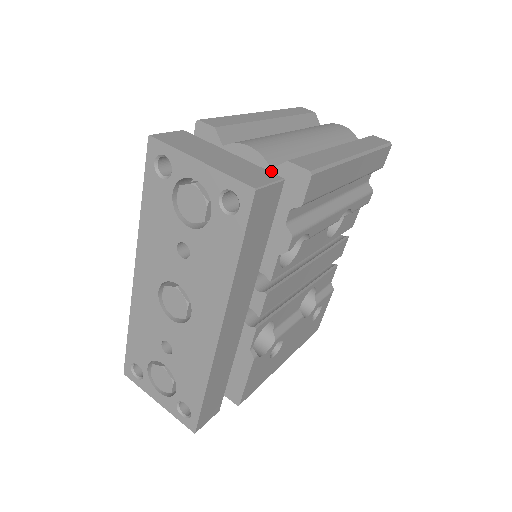
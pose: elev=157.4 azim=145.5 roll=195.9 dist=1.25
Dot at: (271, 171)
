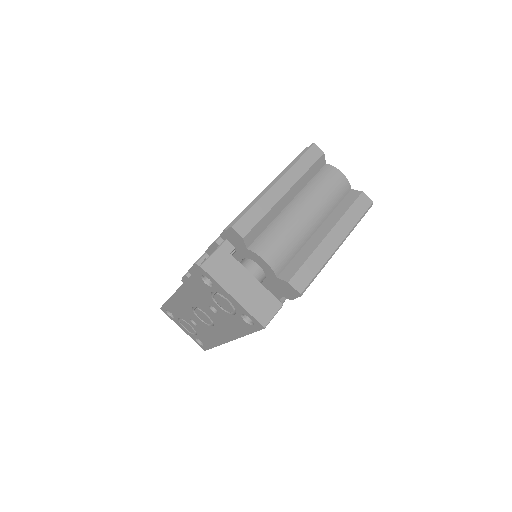
Dot at: (276, 278)
